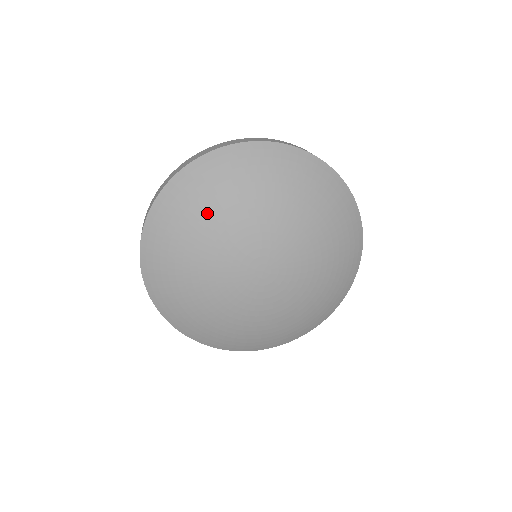
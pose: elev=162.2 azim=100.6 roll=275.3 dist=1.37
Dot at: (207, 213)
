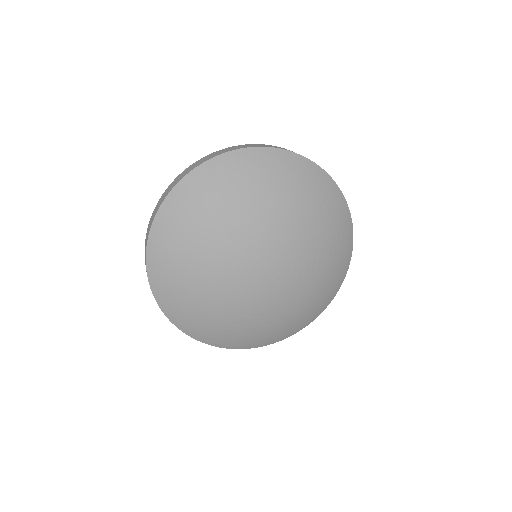
Dot at: (209, 220)
